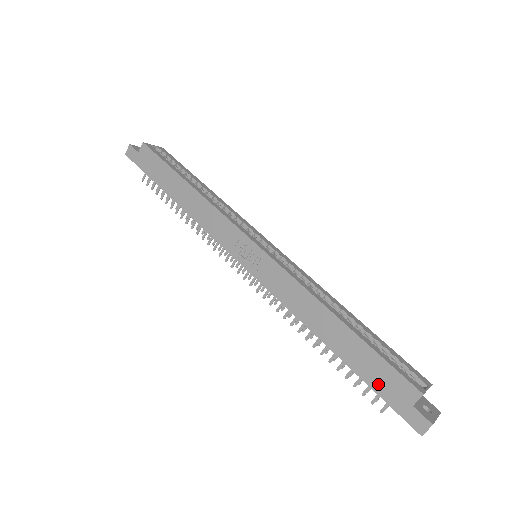
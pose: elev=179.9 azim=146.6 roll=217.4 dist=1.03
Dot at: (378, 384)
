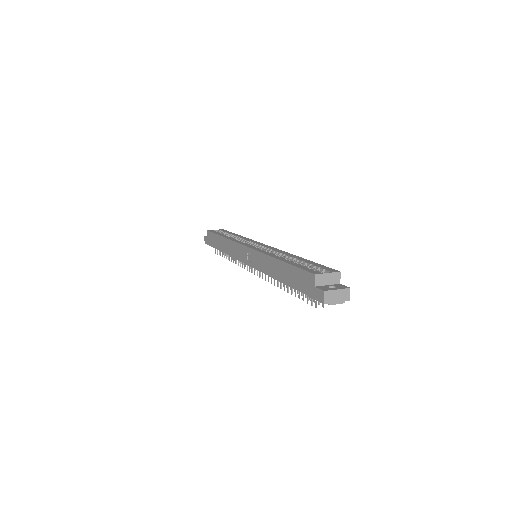
Dot at: (301, 286)
